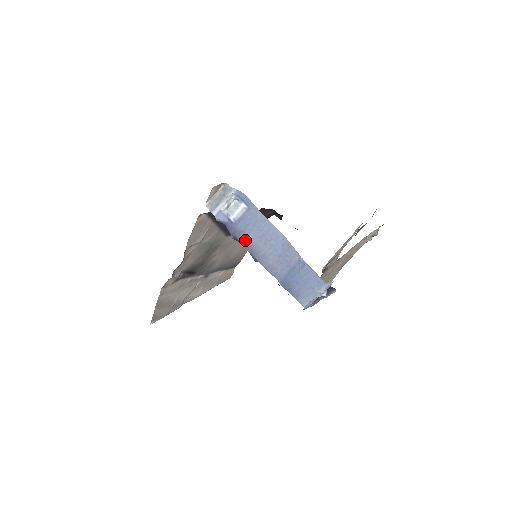
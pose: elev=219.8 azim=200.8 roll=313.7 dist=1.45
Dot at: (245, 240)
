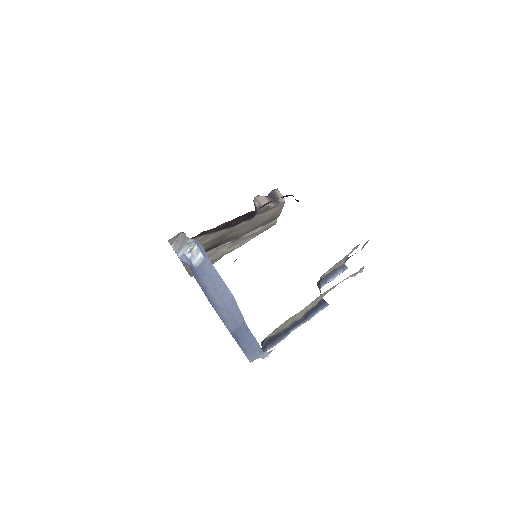
Dot at: (204, 288)
